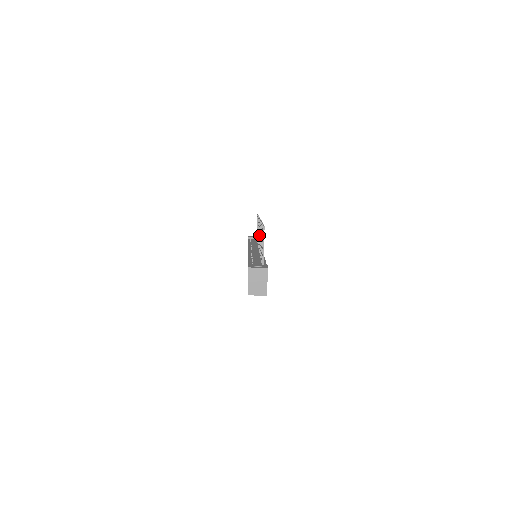
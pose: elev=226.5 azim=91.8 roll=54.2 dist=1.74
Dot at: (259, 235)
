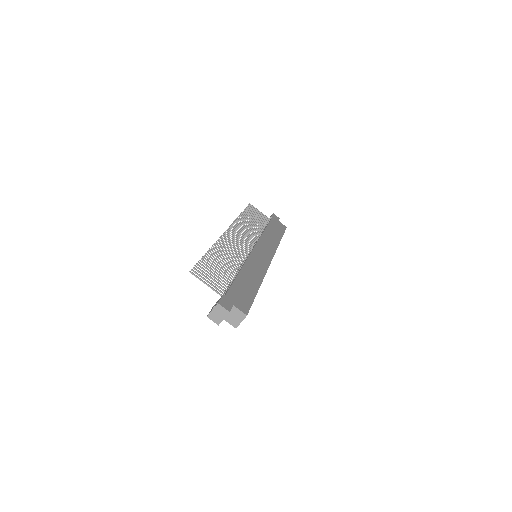
Dot at: (235, 245)
